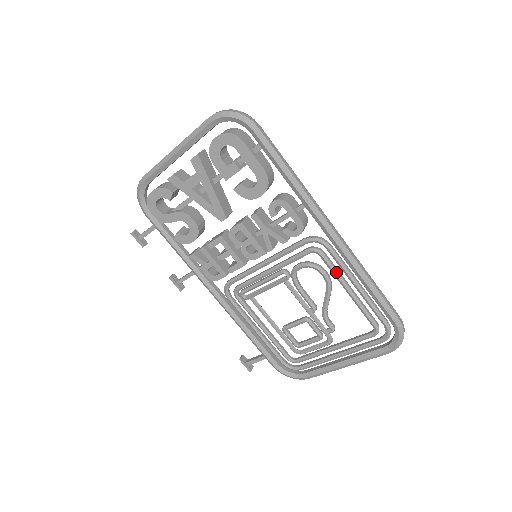
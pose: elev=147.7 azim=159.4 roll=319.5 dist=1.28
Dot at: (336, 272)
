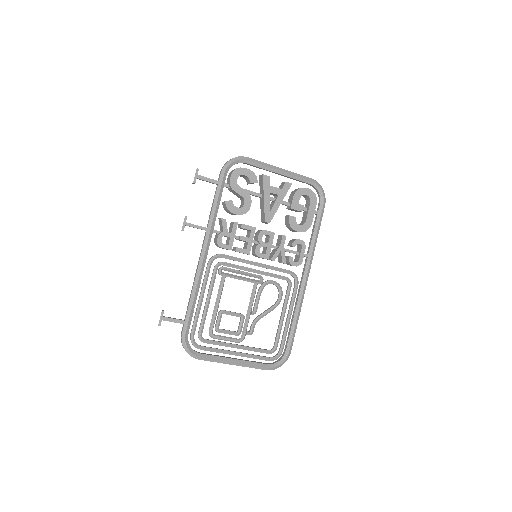
Dot at: occluded
